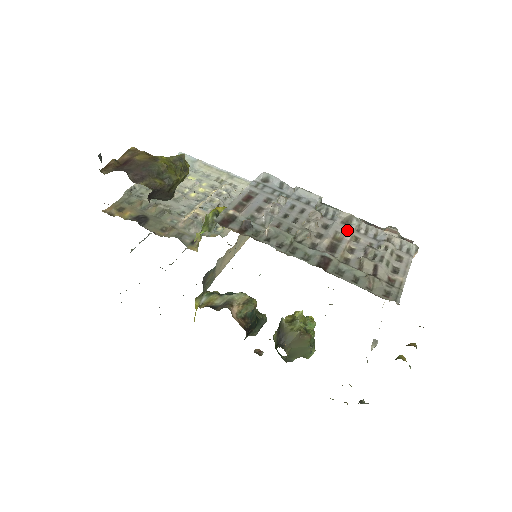
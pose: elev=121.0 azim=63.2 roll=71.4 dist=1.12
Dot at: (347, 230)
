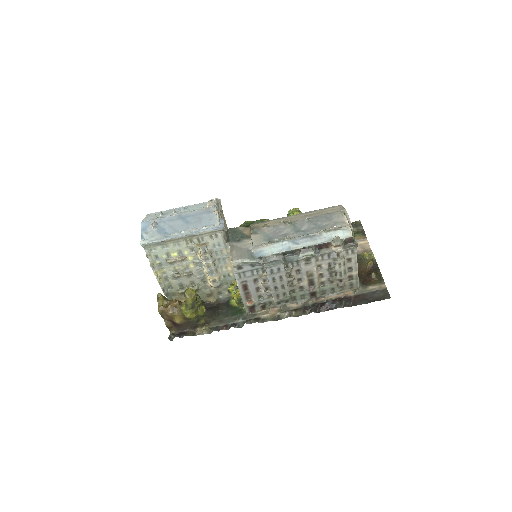
Dot at: (312, 267)
